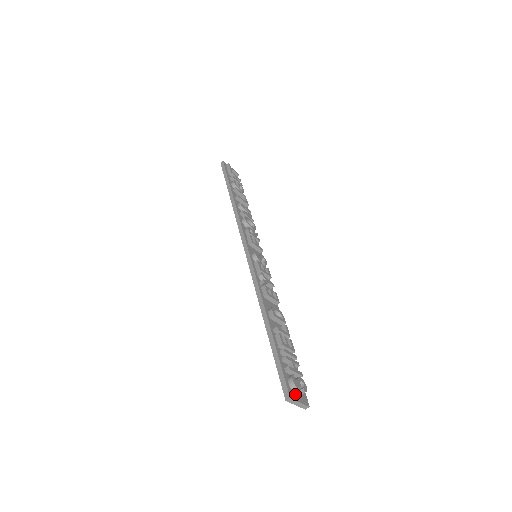
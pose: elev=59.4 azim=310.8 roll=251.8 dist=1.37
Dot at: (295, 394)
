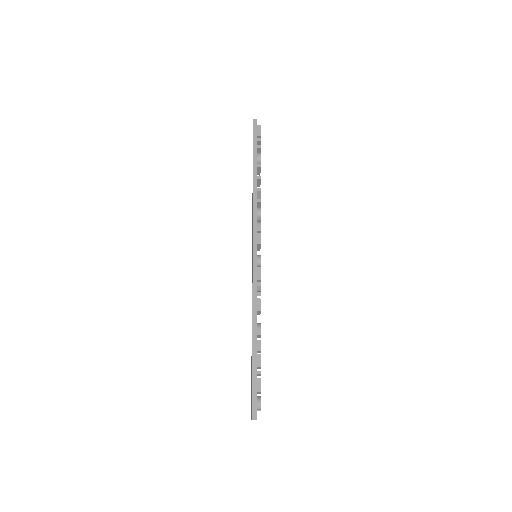
Dot at: occluded
